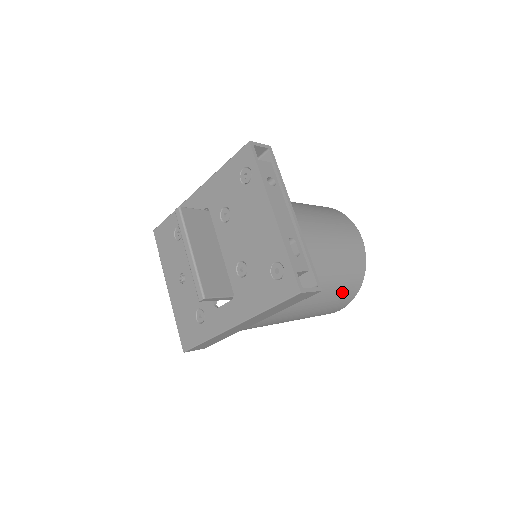
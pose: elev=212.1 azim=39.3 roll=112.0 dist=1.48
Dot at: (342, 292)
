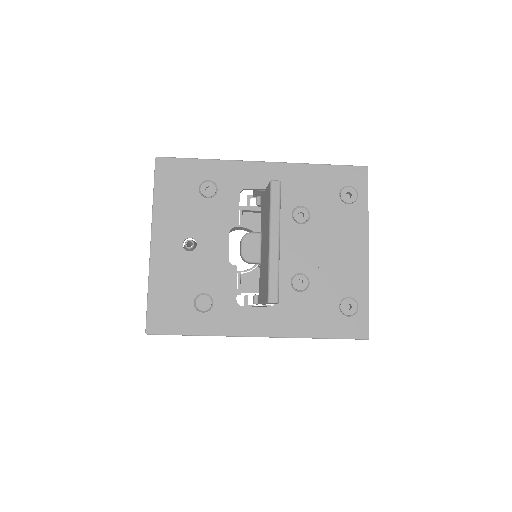
Dot at: occluded
